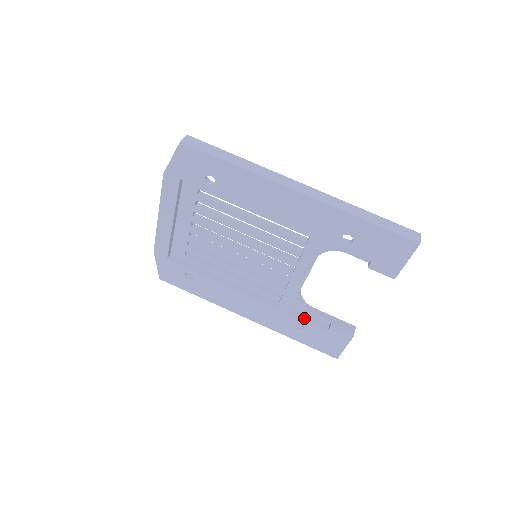
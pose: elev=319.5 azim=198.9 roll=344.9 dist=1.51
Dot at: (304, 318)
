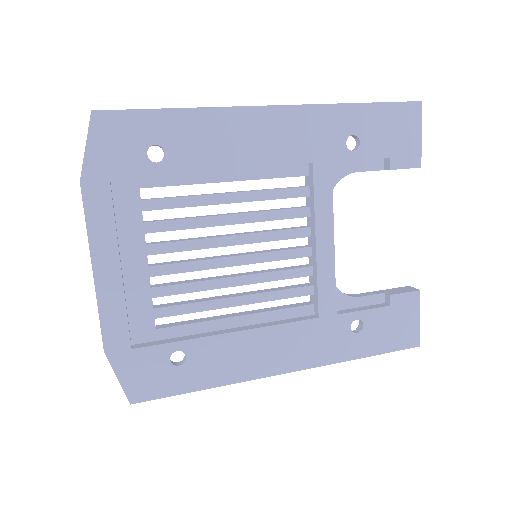
Dot at: (356, 310)
